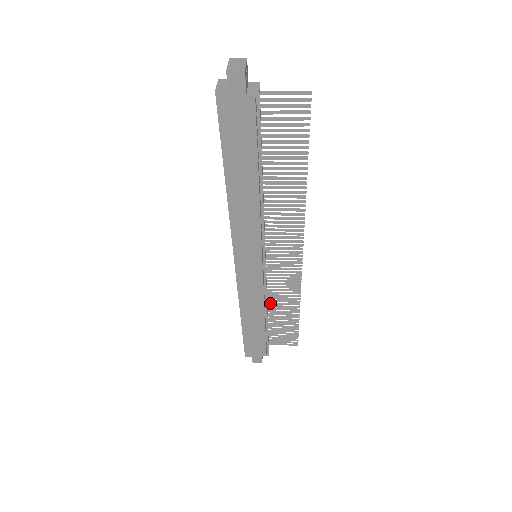
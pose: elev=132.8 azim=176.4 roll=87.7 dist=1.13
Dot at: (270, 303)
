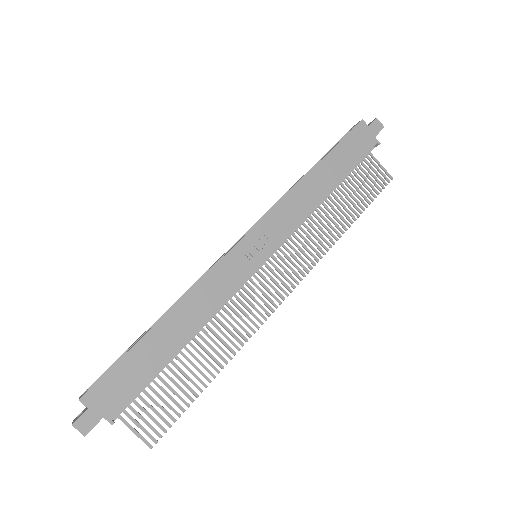
Dot at: (200, 334)
